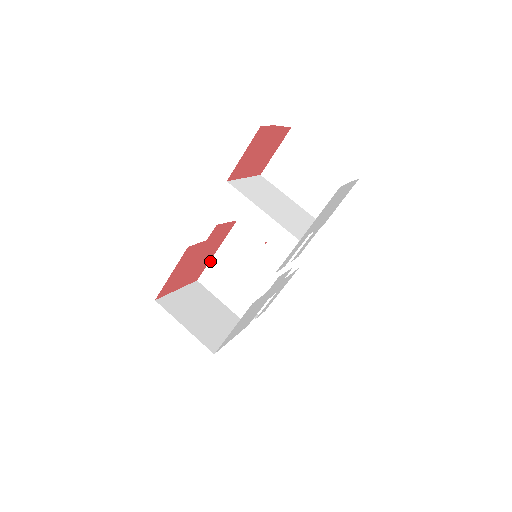
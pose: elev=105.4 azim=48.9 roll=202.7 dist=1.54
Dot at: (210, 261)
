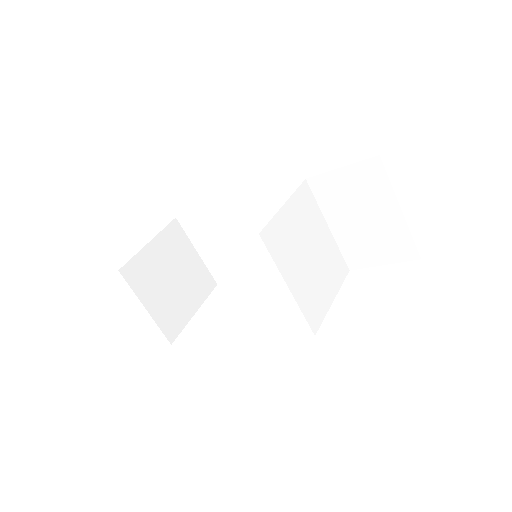
Dot at: (199, 210)
